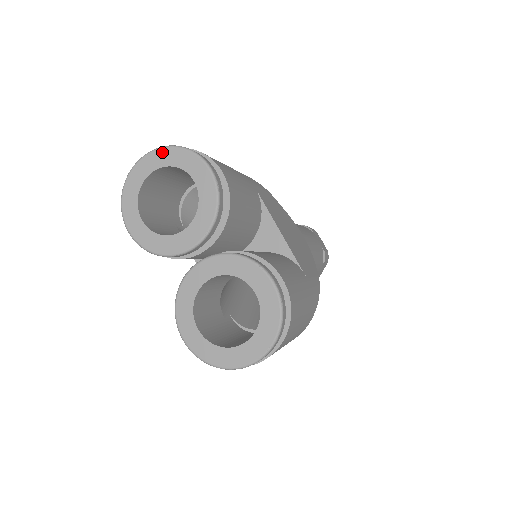
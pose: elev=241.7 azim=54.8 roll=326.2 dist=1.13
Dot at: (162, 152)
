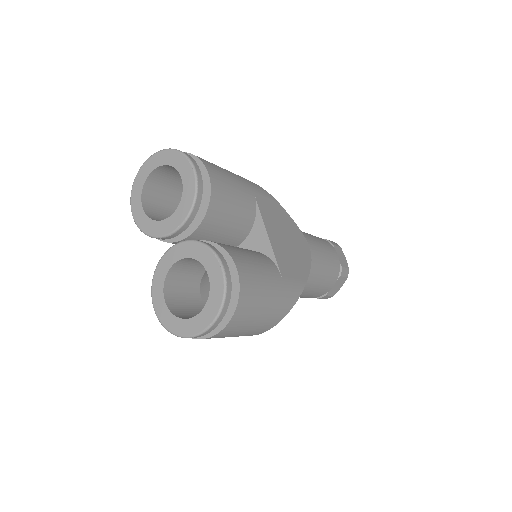
Dot at: (164, 153)
